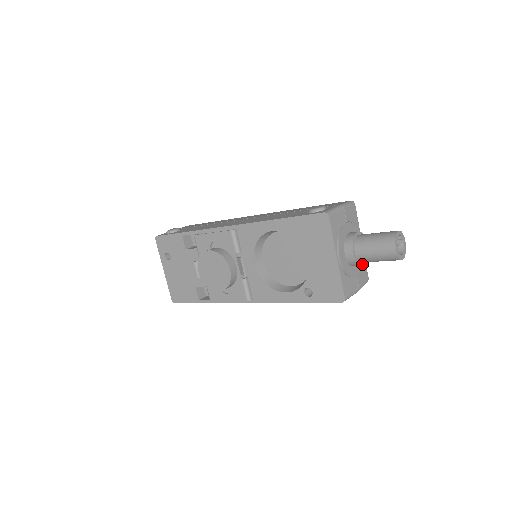
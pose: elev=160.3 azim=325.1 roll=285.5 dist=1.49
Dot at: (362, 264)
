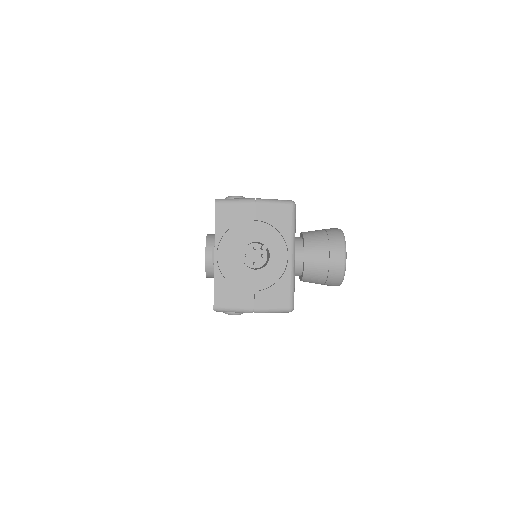
Dot at: (251, 276)
